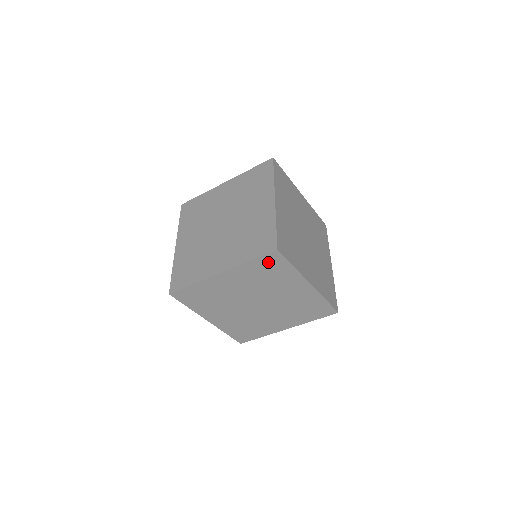
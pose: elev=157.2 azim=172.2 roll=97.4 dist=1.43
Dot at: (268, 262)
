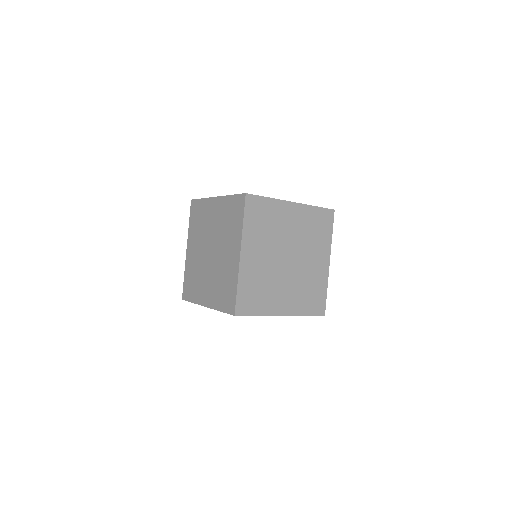
Dot at: occluded
